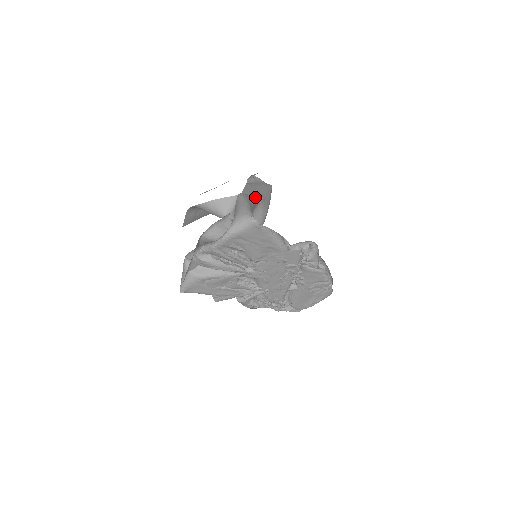
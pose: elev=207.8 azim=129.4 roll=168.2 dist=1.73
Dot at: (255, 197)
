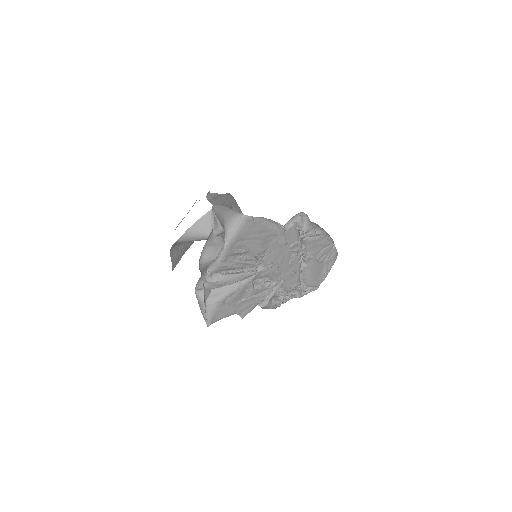
Dot at: (226, 204)
